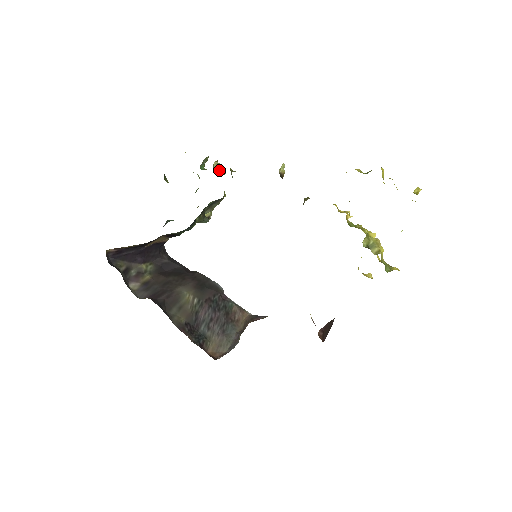
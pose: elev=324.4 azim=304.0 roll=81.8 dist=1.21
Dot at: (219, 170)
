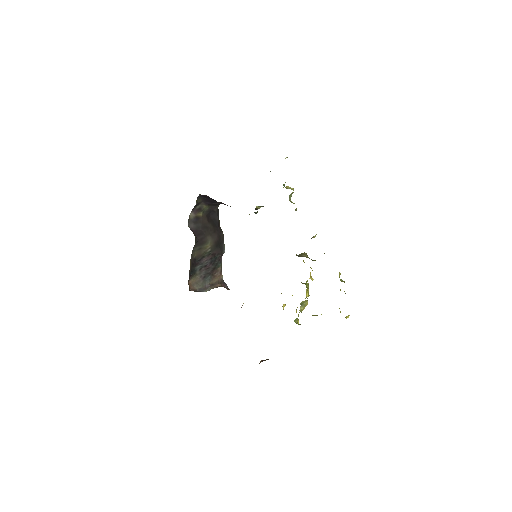
Dot at: (290, 196)
